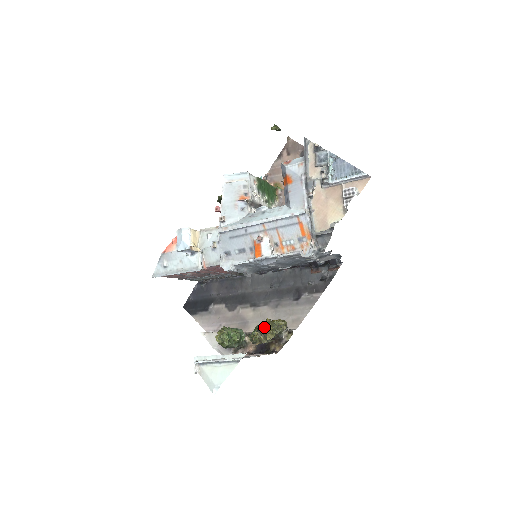
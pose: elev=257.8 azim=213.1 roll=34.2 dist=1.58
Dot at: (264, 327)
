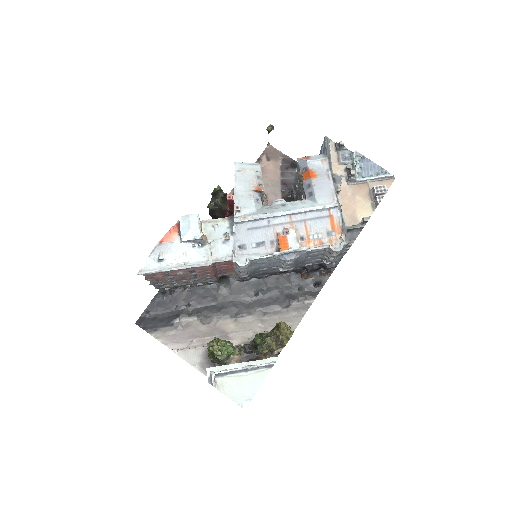
Dot at: (281, 330)
